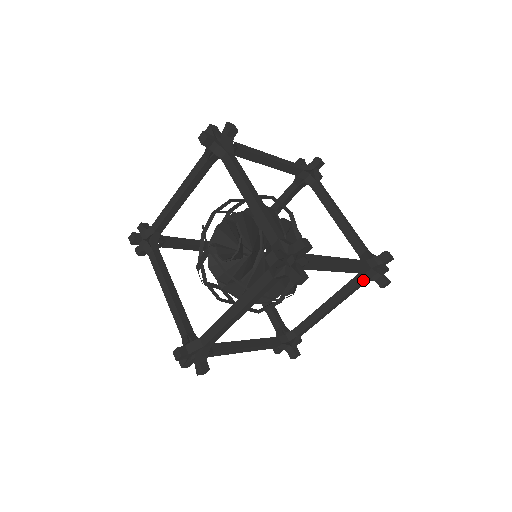
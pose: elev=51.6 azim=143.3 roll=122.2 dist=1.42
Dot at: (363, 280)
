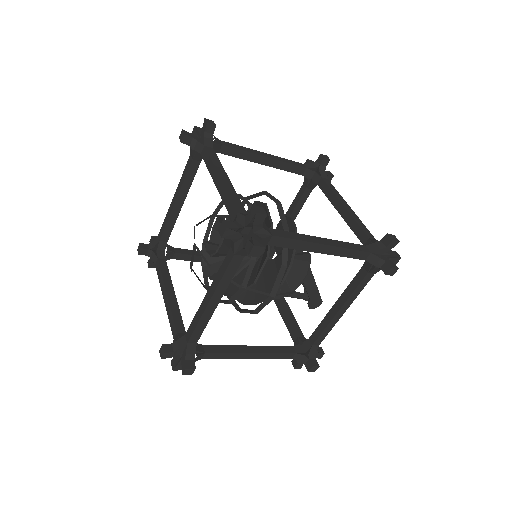
Dot at: (369, 270)
